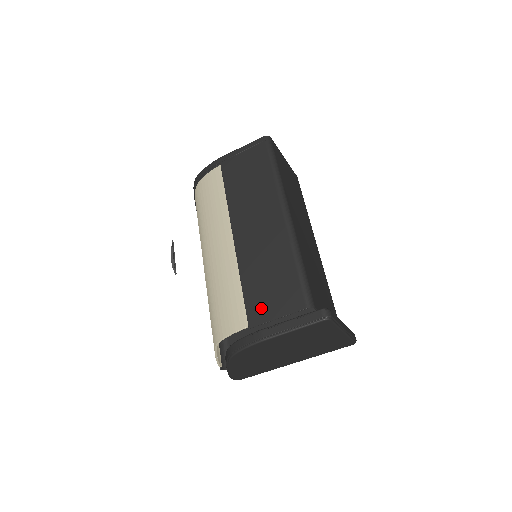
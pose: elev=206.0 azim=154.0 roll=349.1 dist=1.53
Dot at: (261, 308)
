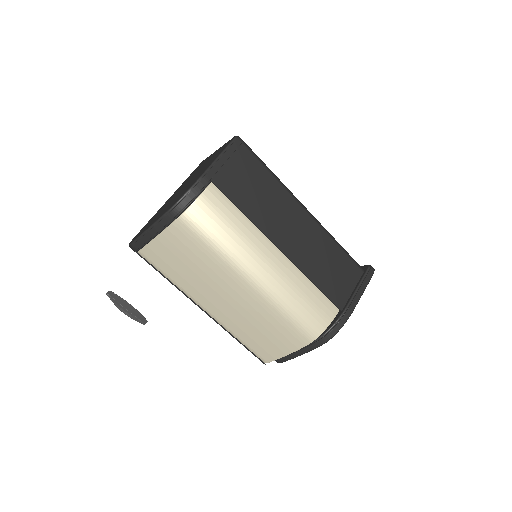
Dot at: (340, 292)
